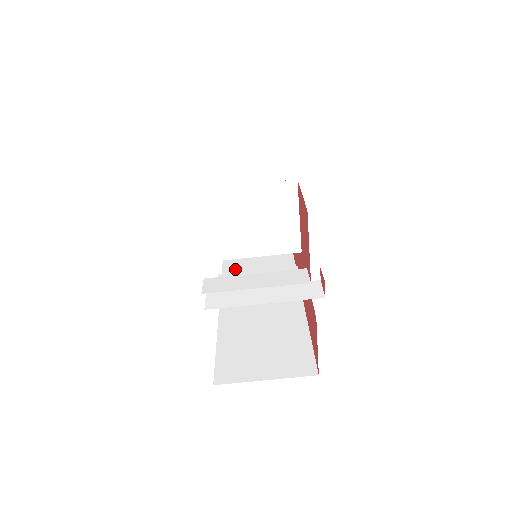
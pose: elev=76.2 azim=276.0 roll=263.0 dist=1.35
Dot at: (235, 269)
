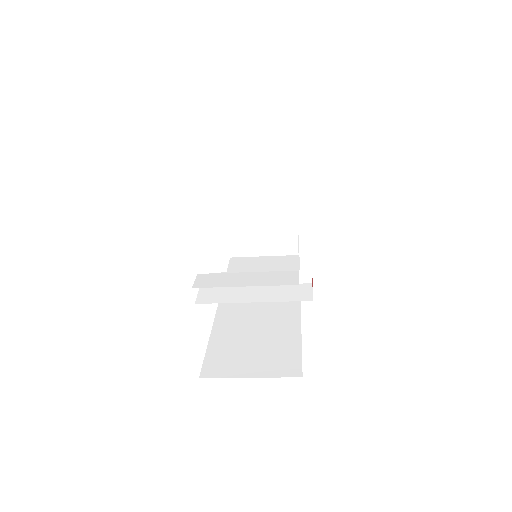
Dot at: (240, 268)
